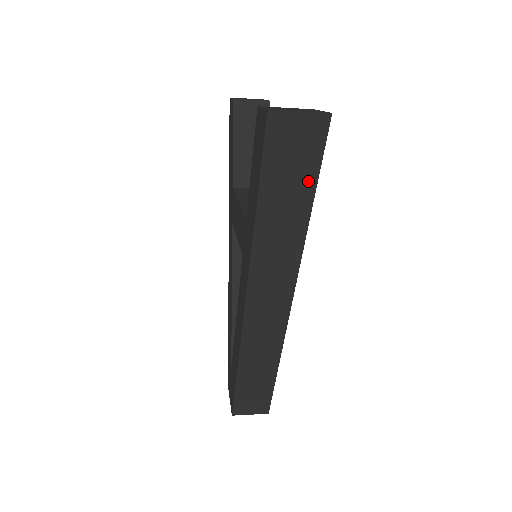
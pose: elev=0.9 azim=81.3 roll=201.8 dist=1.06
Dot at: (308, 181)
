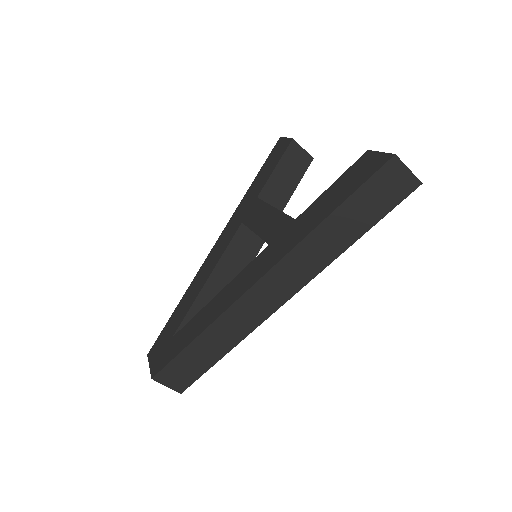
Dot at: (375, 216)
